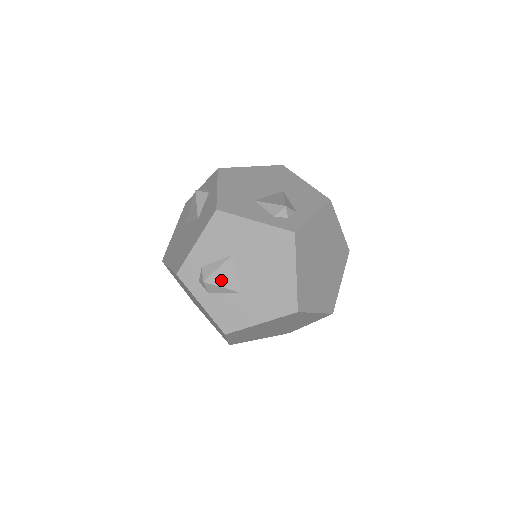
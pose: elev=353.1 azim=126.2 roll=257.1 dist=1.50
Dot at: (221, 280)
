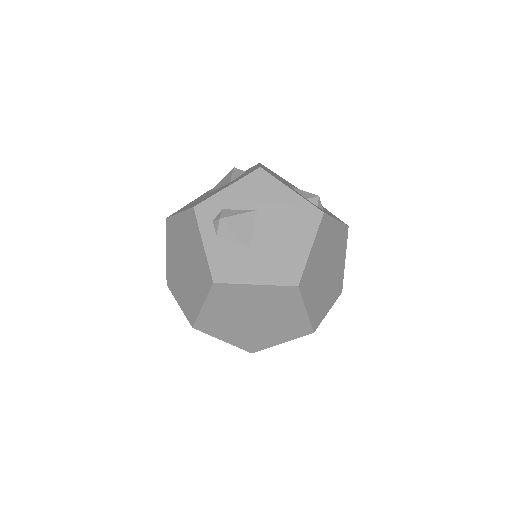
Dot at: (237, 226)
